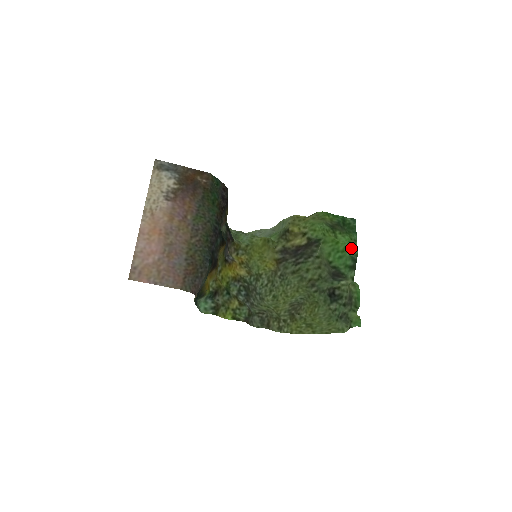
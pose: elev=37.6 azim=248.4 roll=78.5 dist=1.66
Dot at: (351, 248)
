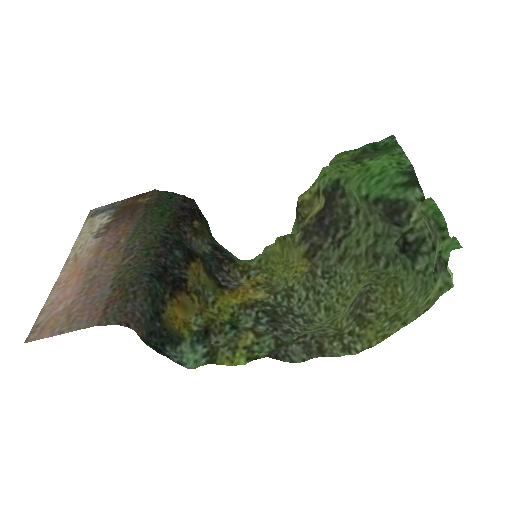
Dot at: (395, 163)
